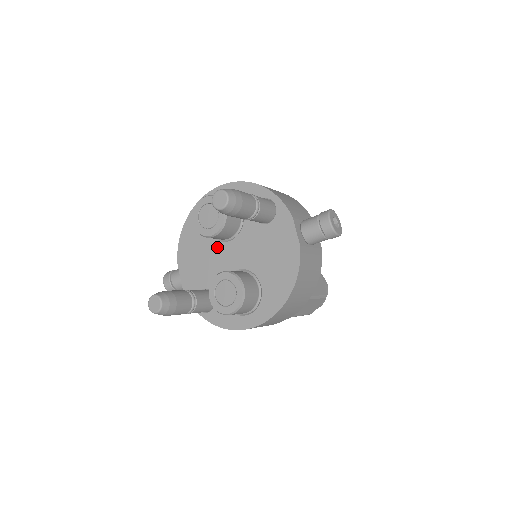
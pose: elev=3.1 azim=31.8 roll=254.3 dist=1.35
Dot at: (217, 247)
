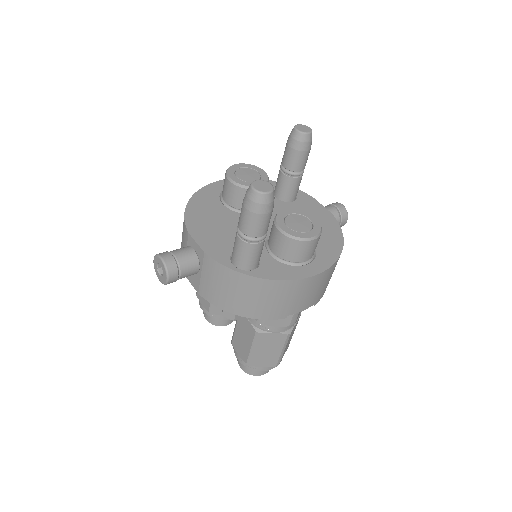
Dot at: occluded
